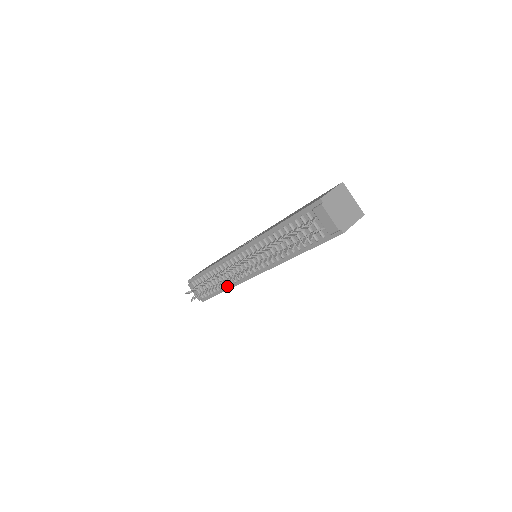
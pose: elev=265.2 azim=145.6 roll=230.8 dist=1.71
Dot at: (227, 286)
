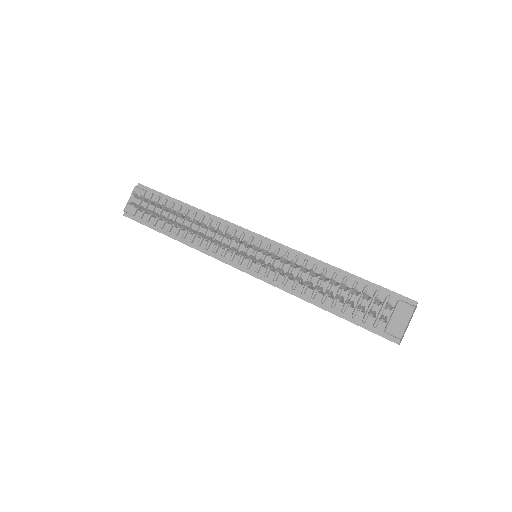
Dot at: (187, 240)
